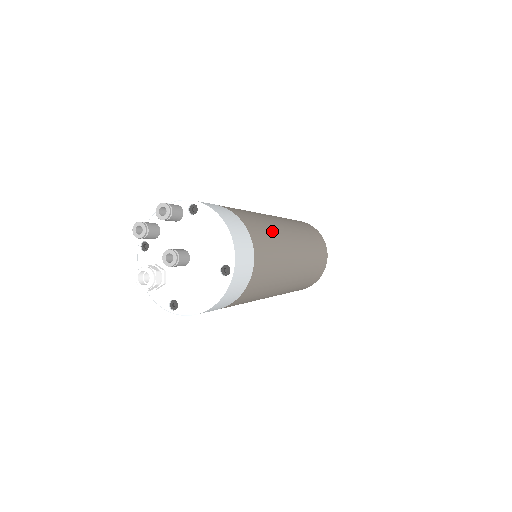
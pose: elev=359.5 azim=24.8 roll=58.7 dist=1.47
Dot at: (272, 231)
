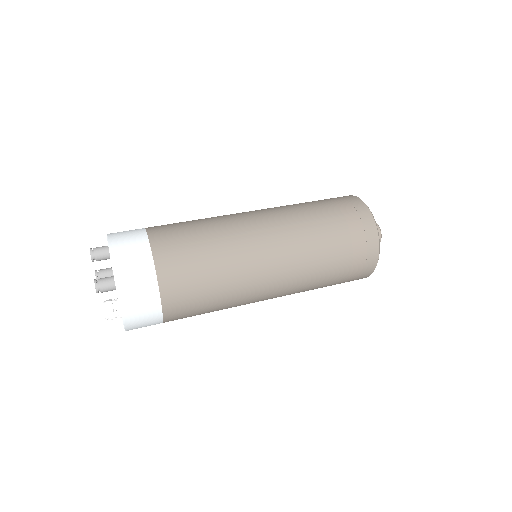
Dot at: (206, 225)
